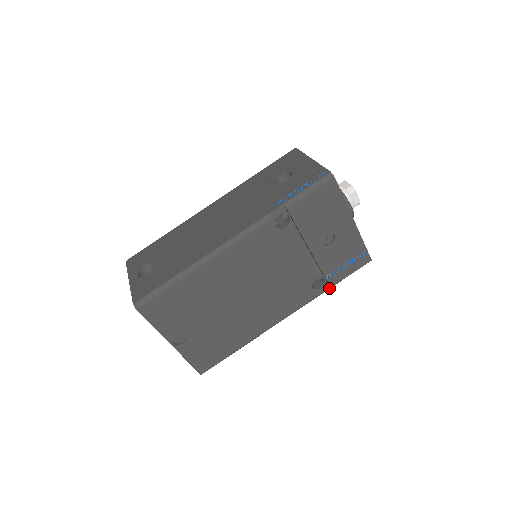
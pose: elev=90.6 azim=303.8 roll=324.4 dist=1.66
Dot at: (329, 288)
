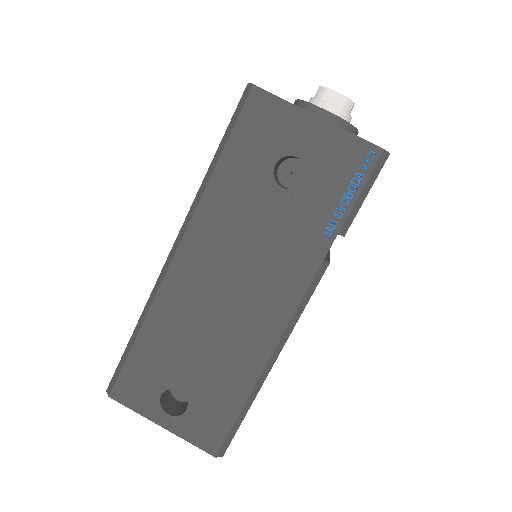
Dot at: occluded
